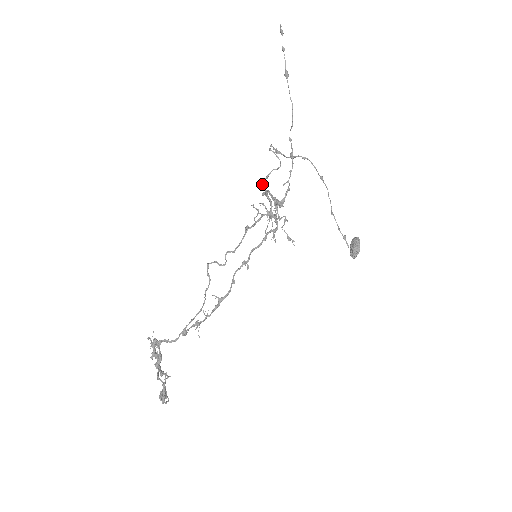
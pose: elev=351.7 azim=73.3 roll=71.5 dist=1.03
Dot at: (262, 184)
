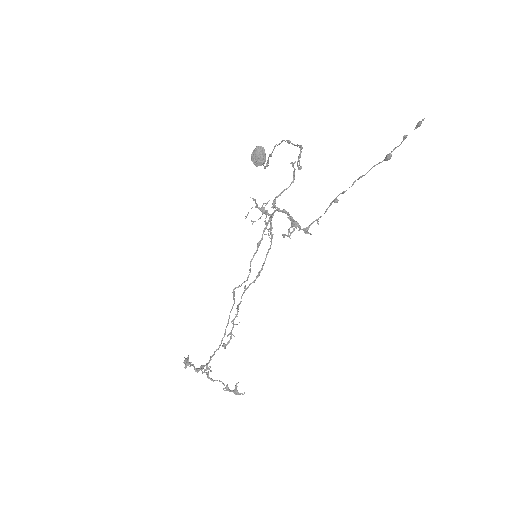
Dot at: (275, 199)
